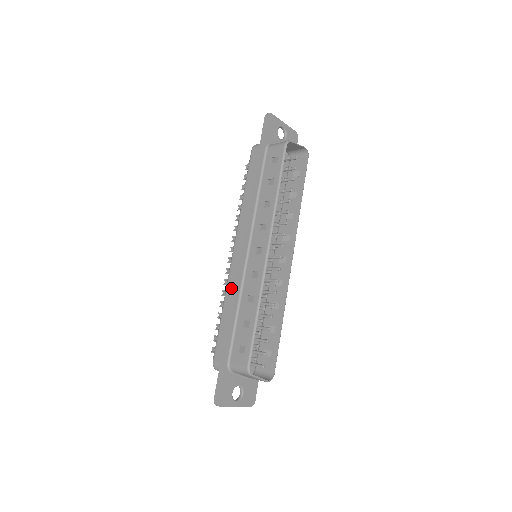
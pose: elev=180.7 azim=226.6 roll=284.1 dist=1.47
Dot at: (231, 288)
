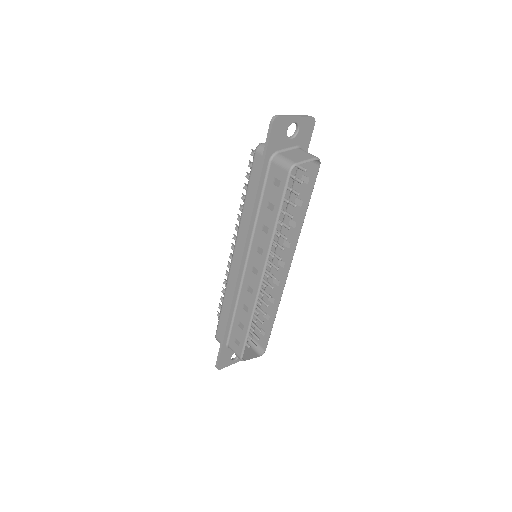
Dot at: (230, 289)
